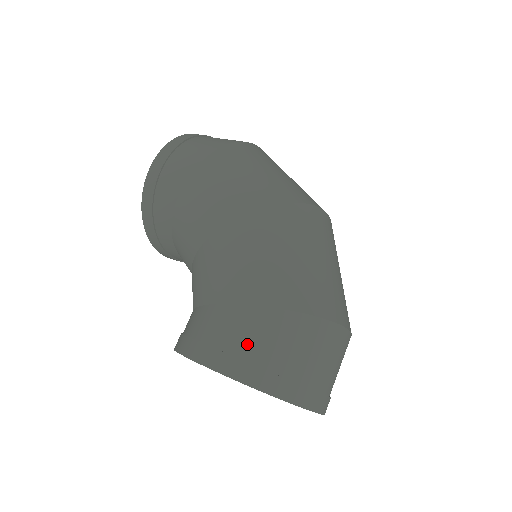
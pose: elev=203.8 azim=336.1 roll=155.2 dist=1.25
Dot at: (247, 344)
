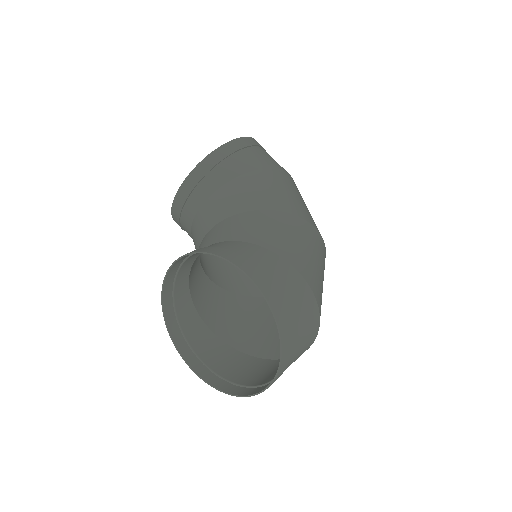
Dot at: (284, 288)
